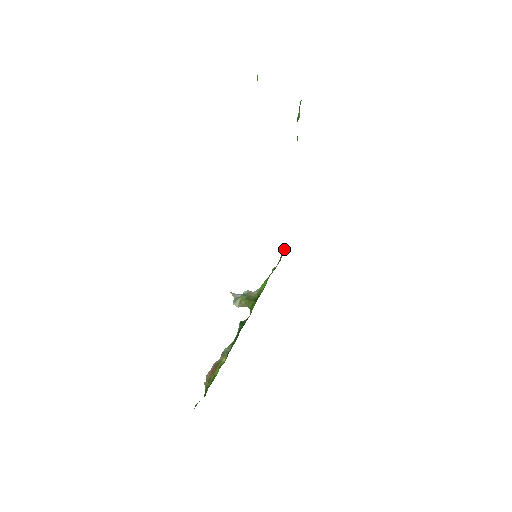
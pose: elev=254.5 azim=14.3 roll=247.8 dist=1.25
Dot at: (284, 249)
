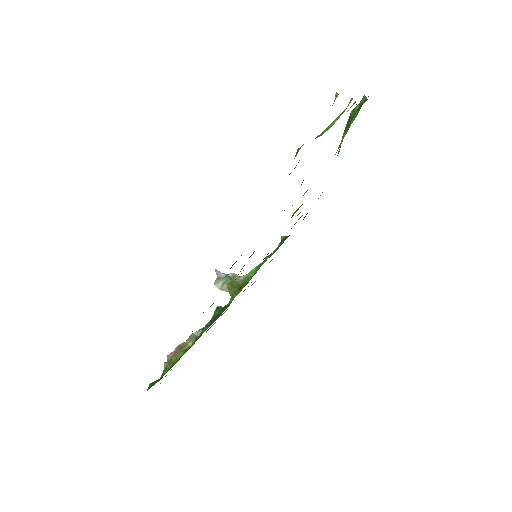
Dot at: (285, 237)
